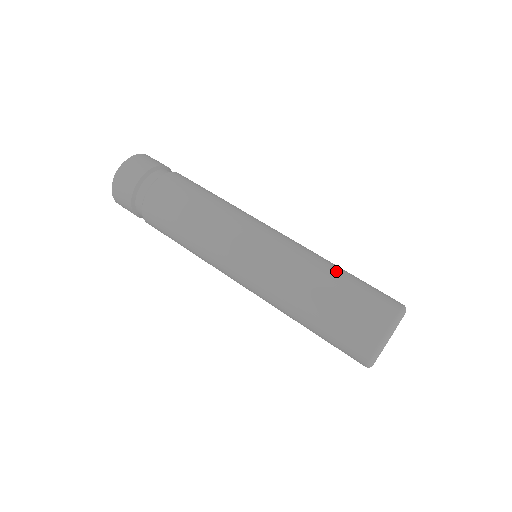
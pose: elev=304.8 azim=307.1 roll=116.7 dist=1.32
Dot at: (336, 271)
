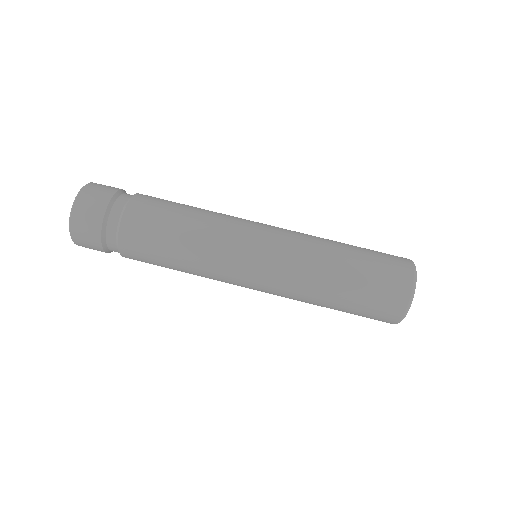
Dot at: (345, 250)
